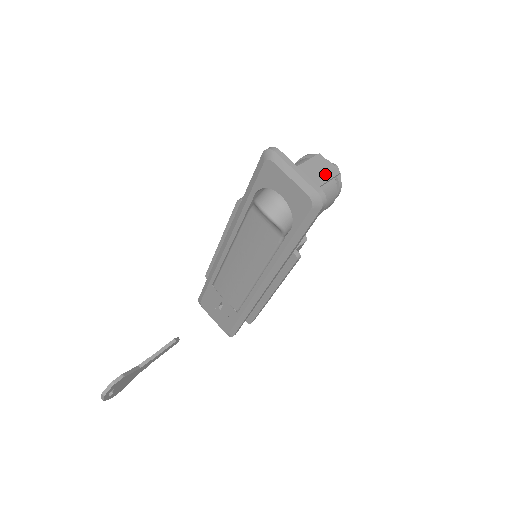
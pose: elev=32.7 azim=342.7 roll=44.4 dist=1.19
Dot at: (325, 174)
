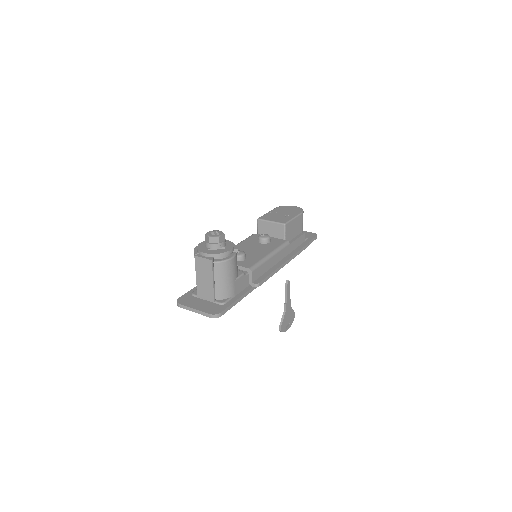
Dot at: (208, 271)
